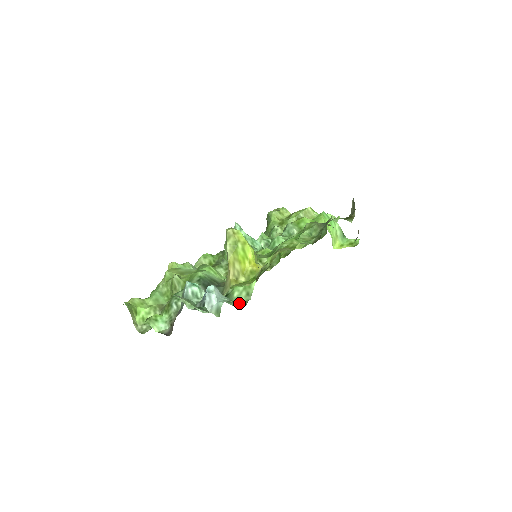
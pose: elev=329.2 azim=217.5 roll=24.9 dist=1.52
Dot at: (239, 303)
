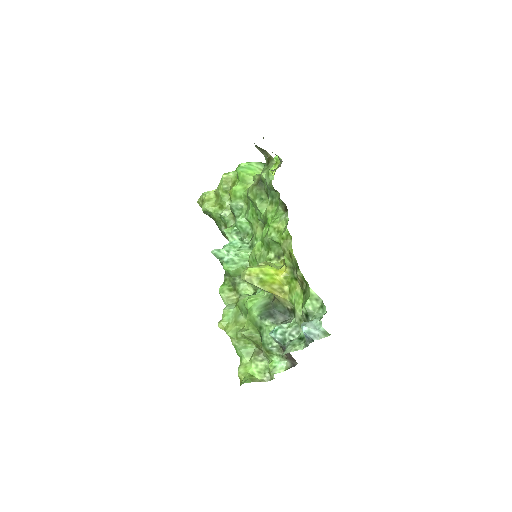
Dot at: (320, 310)
